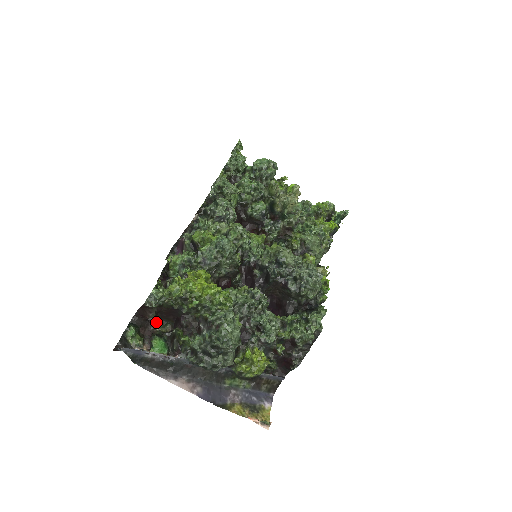
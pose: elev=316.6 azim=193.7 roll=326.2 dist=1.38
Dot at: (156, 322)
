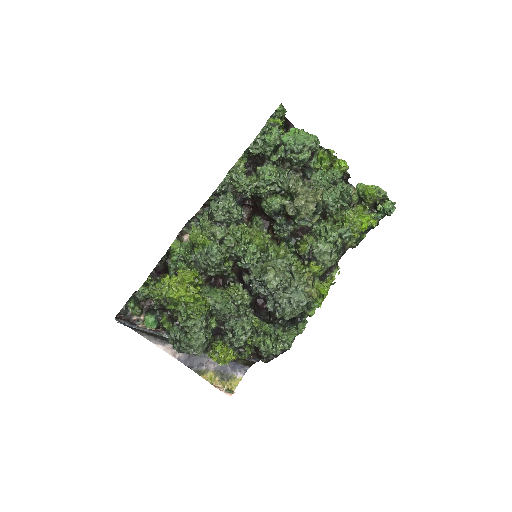
Dot at: occluded
